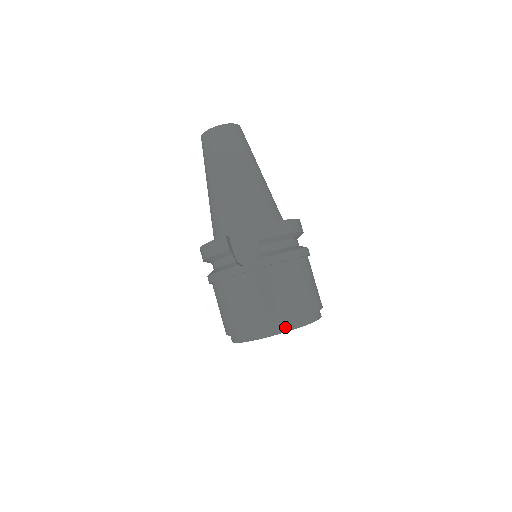
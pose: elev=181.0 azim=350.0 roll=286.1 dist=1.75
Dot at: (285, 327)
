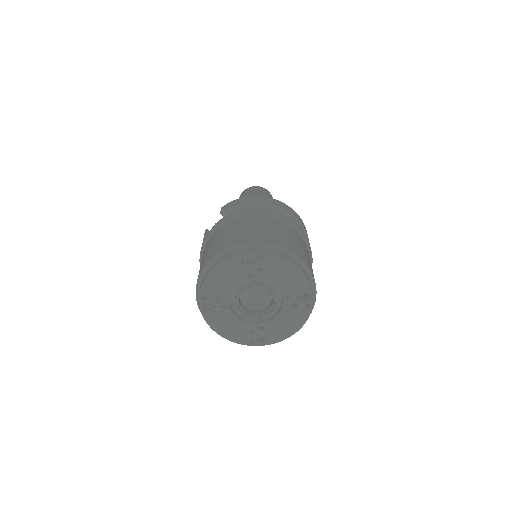
Dot at: (221, 259)
